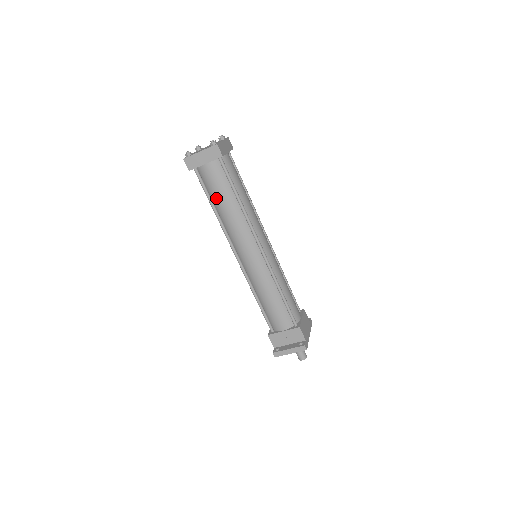
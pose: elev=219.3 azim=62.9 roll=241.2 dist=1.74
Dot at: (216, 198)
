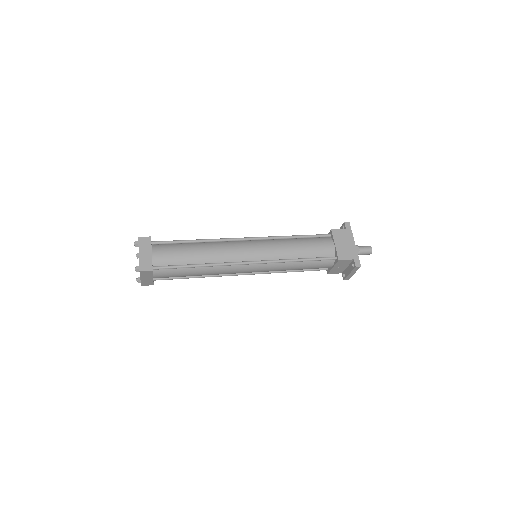
Dot at: occluded
